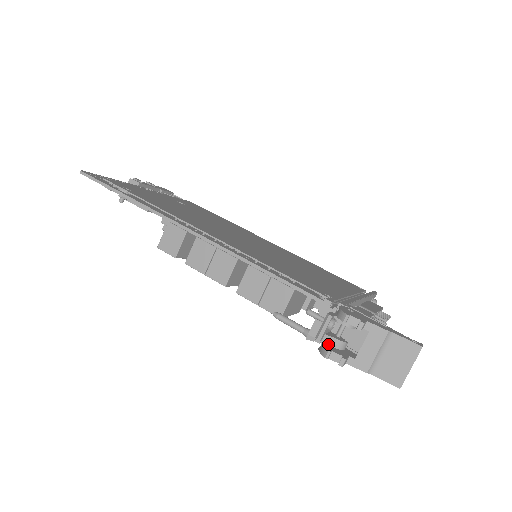
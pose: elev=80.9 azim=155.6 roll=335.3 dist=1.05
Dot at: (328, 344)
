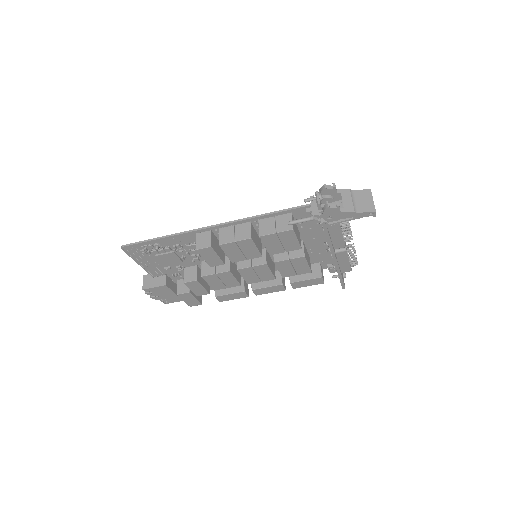
Dot at: occluded
